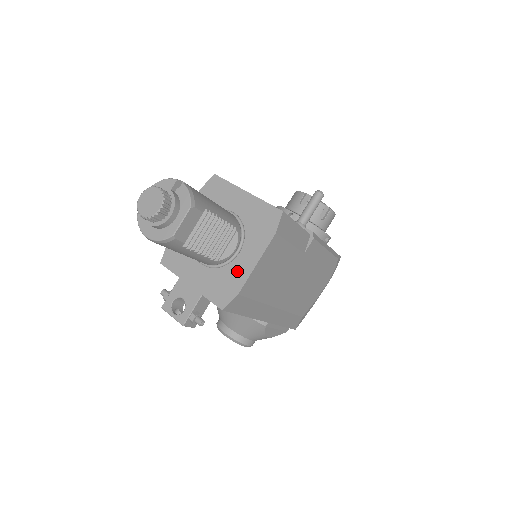
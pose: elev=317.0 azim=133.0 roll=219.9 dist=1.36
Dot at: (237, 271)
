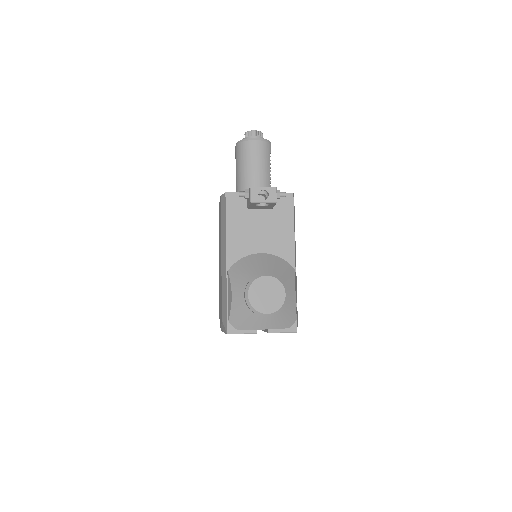
Dot at: occluded
